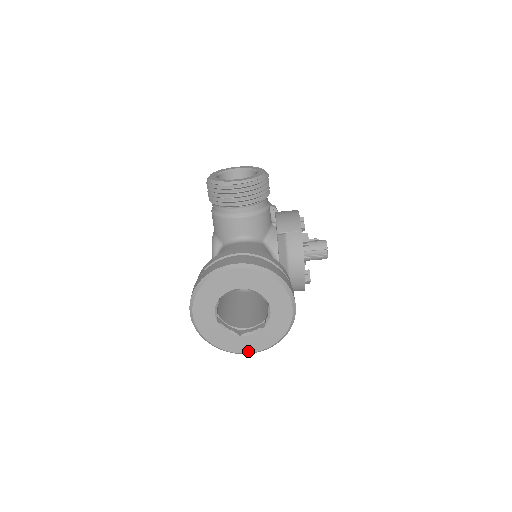
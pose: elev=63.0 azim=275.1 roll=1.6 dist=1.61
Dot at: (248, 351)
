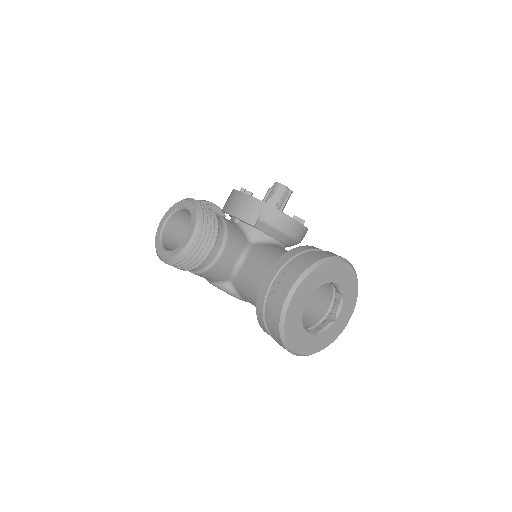
Dot at: (348, 319)
